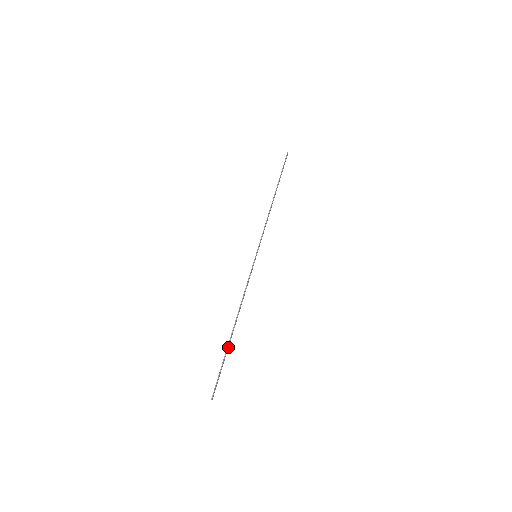
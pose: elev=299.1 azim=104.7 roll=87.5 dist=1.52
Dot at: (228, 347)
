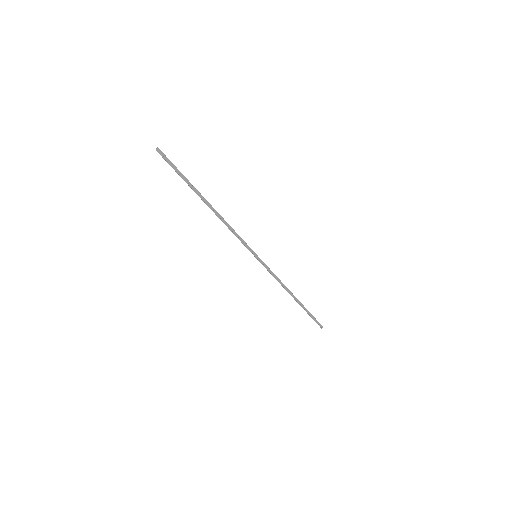
Dot at: (194, 190)
